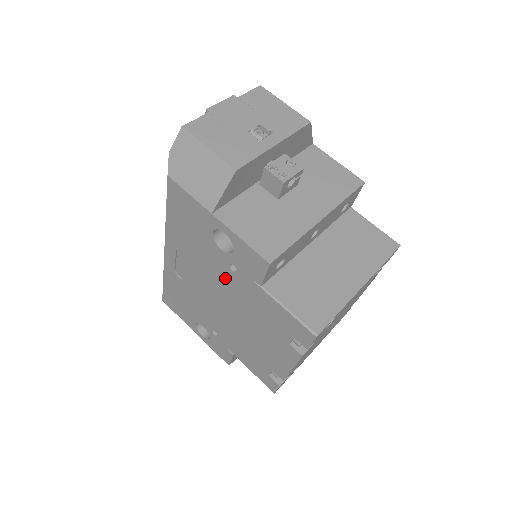
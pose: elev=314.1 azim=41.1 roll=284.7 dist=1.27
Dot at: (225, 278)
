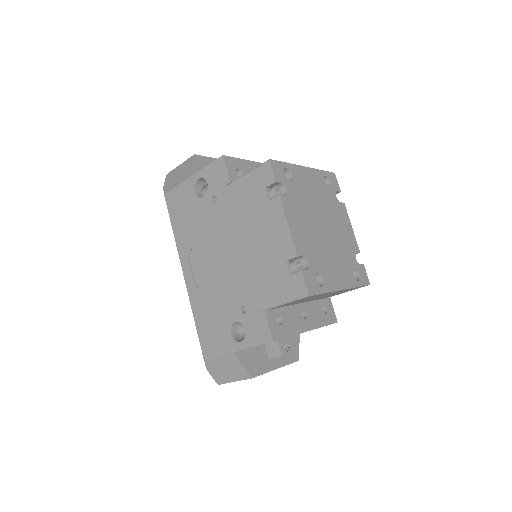
Dot at: (216, 219)
